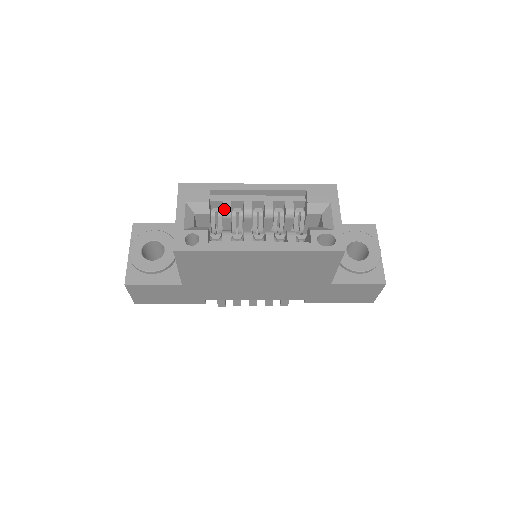
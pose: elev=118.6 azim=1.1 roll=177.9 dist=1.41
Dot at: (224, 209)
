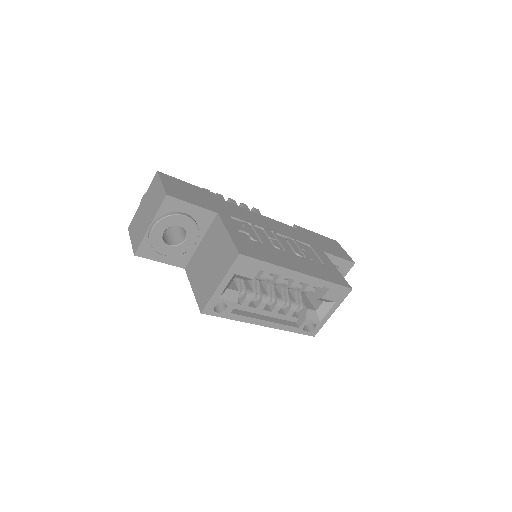
Dot at: (260, 278)
